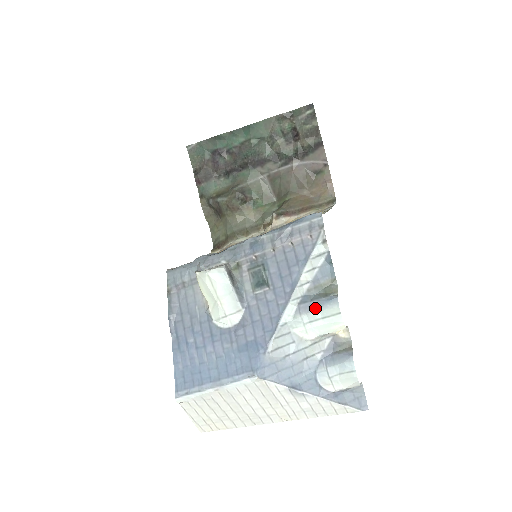
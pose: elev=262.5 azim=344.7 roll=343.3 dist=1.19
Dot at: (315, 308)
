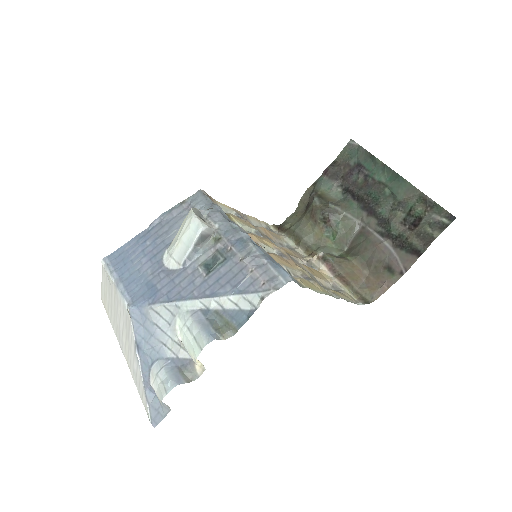
Dot at: (200, 325)
